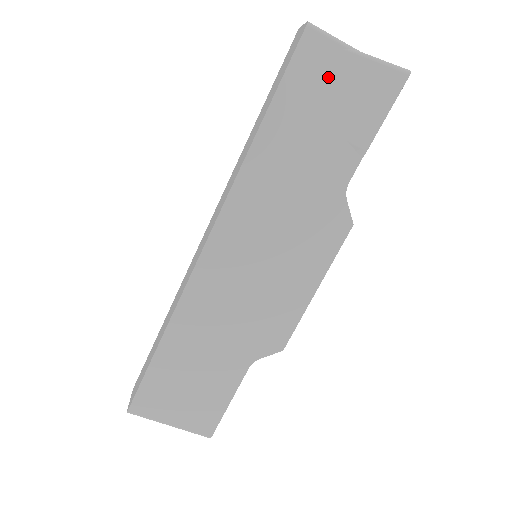
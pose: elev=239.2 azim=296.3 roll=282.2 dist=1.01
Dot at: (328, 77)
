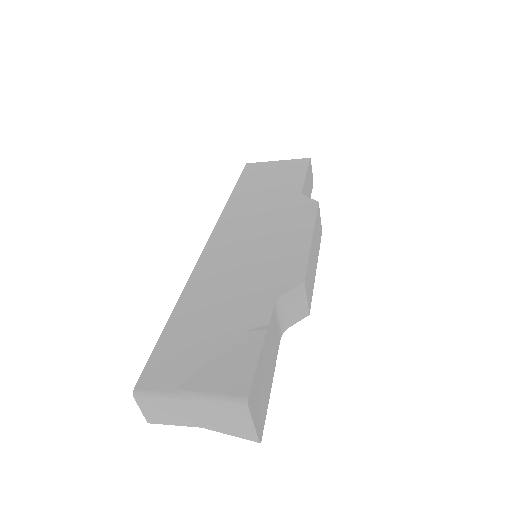
Dot at: occluded
